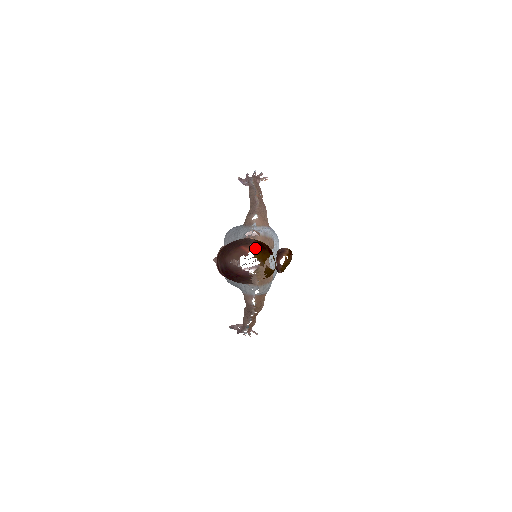
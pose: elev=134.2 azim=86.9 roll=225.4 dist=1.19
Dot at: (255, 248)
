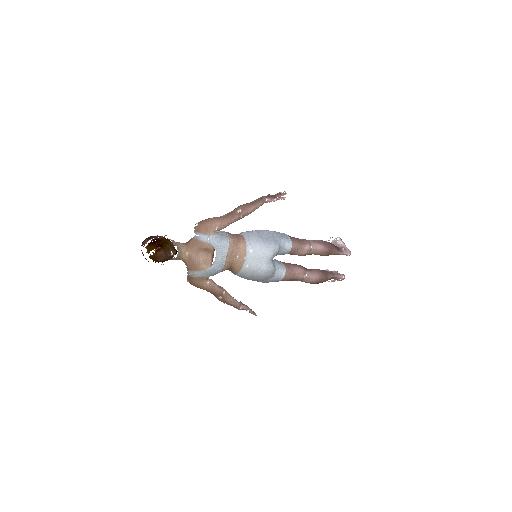
Dot at: (184, 245)
